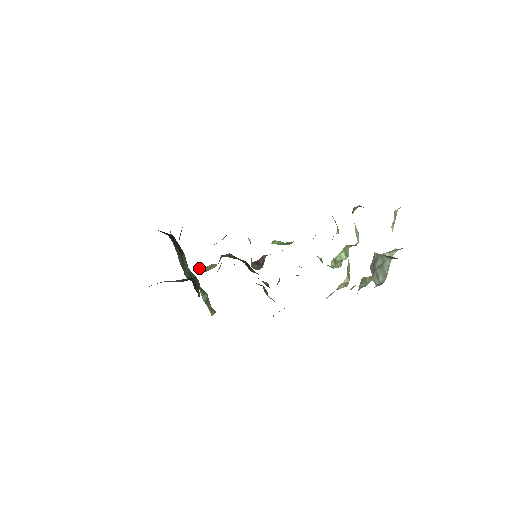
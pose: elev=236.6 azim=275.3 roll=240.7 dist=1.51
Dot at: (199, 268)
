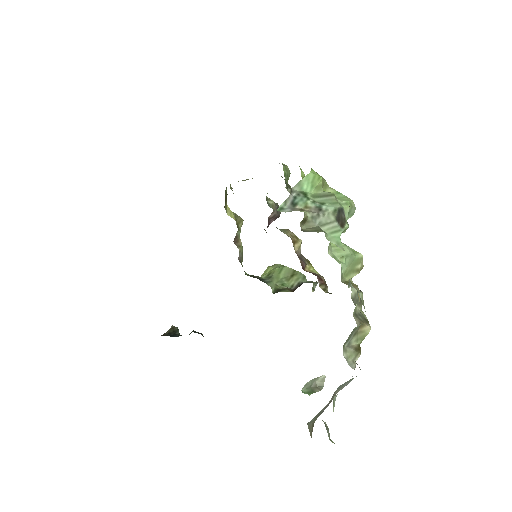
Dot at: occluded
